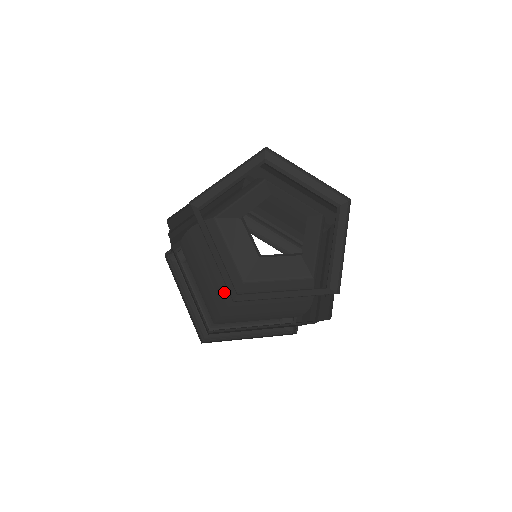
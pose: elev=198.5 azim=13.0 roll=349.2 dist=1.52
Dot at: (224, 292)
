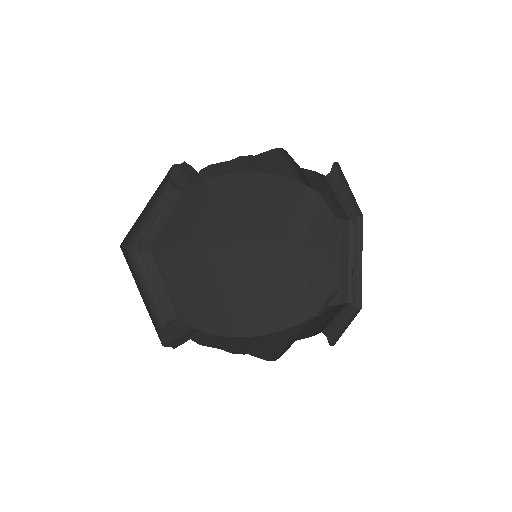
Dot at: (279, 320)
